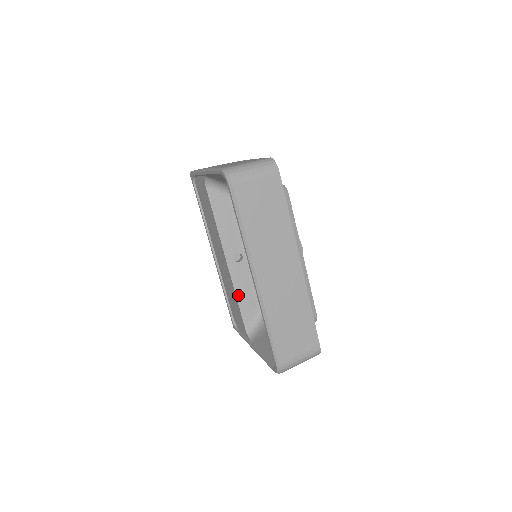
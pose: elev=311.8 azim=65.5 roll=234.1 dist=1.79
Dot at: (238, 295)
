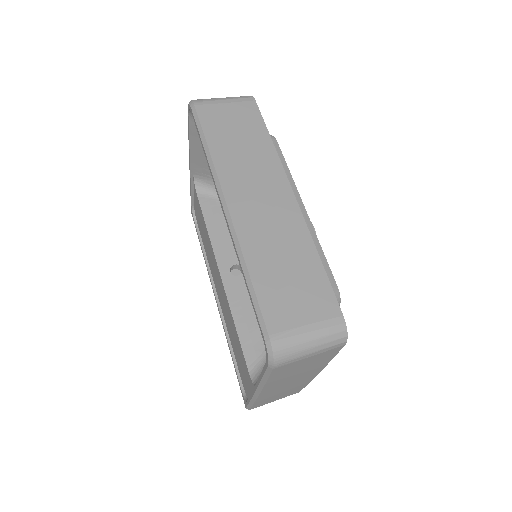
Dot at: (237, 321)
